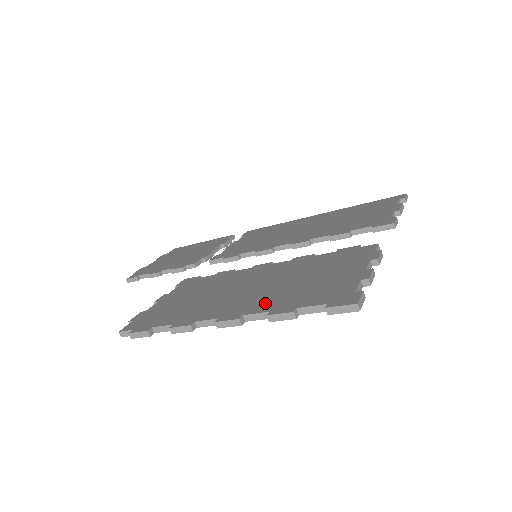
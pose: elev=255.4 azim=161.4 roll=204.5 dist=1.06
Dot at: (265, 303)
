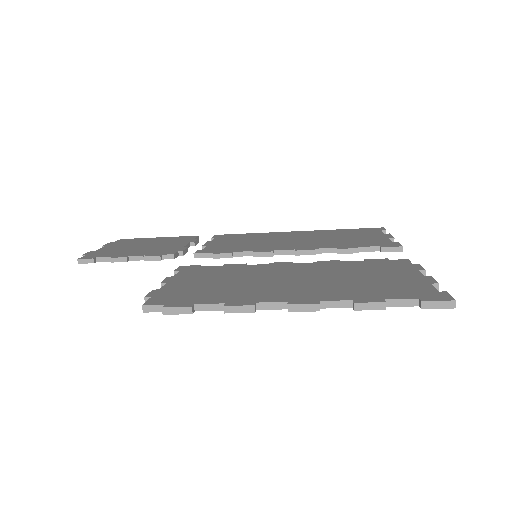
Dot at: (336, 293)
